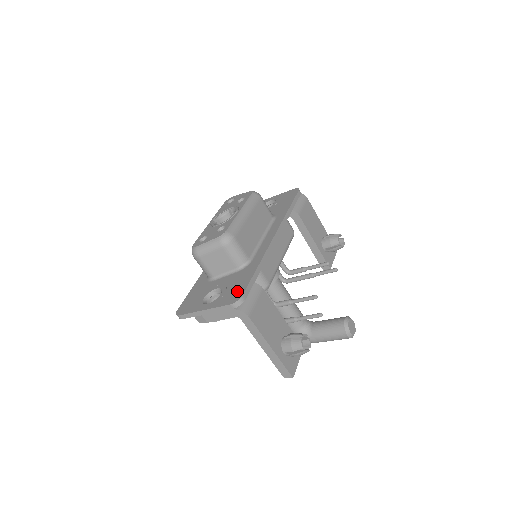
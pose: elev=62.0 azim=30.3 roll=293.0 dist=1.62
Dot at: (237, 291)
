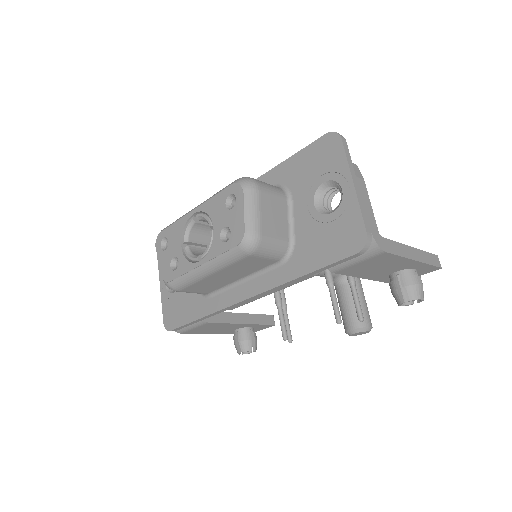
Dot at: (174, 317)
